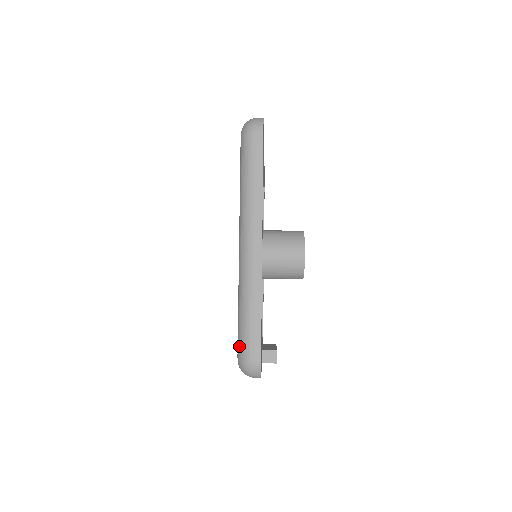
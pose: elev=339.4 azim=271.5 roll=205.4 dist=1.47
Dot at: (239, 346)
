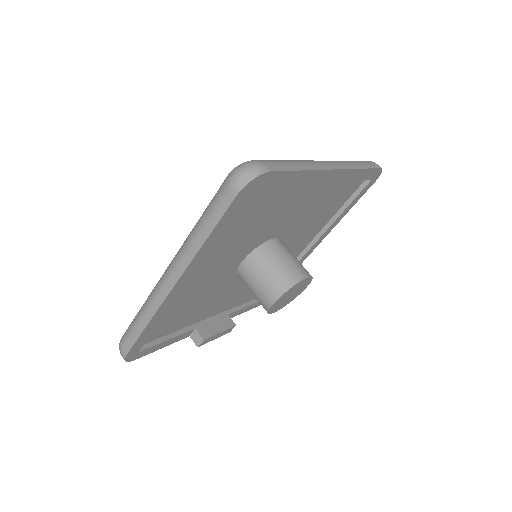
Dot at: occluded
